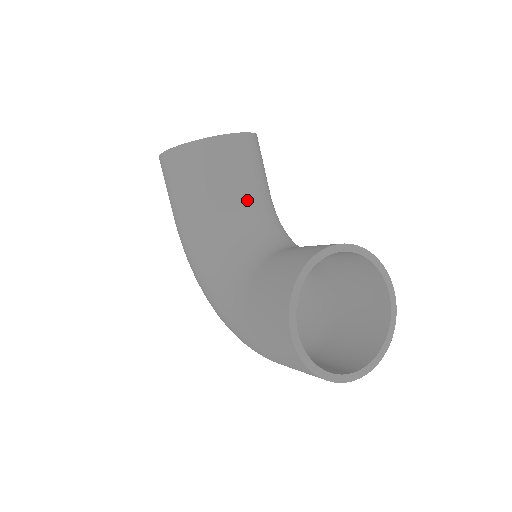
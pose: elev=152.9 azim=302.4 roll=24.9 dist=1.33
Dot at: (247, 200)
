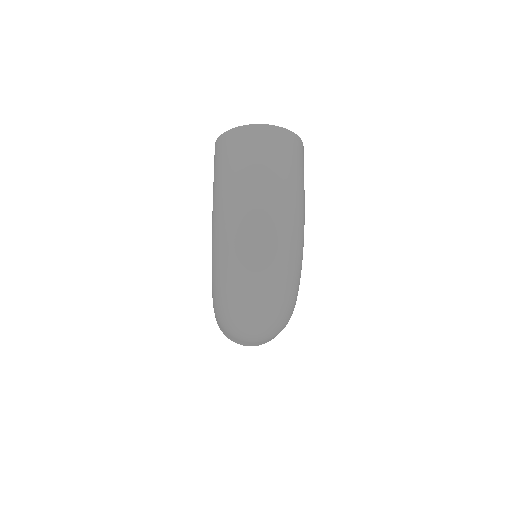
Dot at: occluded
